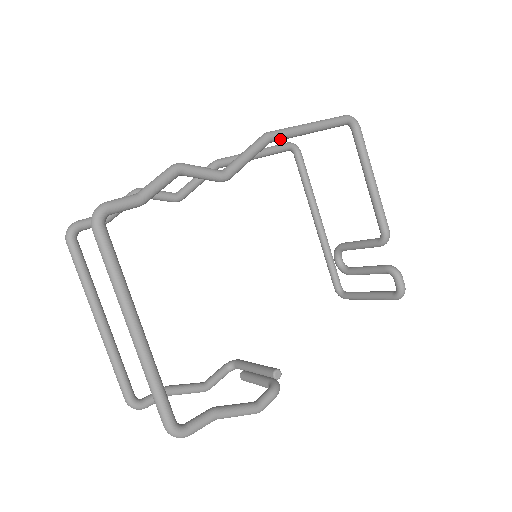
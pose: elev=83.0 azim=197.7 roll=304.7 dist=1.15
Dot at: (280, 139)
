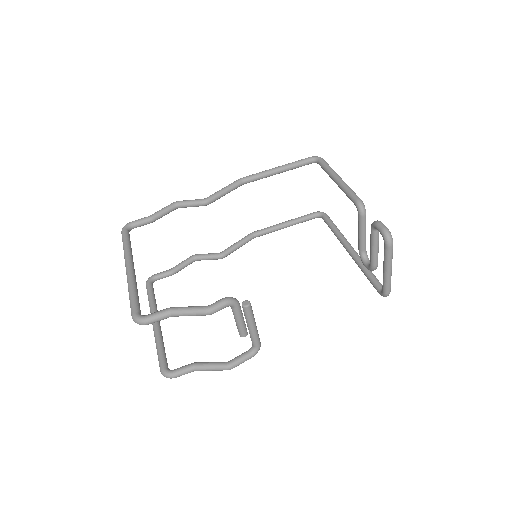
Dot at: (250, 179)
